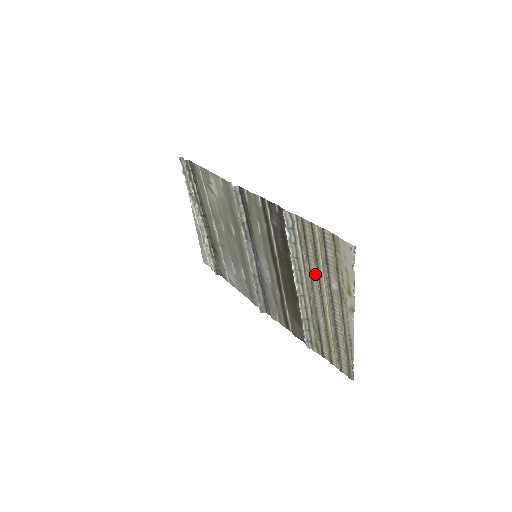
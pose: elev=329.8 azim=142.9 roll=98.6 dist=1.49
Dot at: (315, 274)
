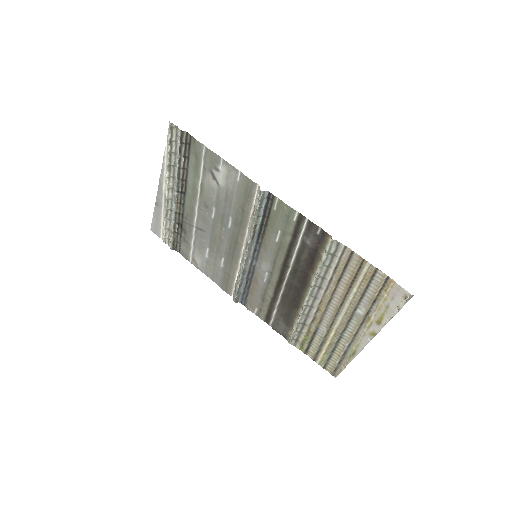
Dot at: (339, 296)
